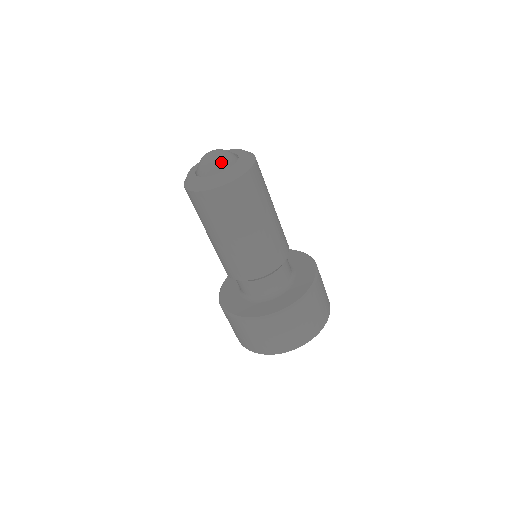
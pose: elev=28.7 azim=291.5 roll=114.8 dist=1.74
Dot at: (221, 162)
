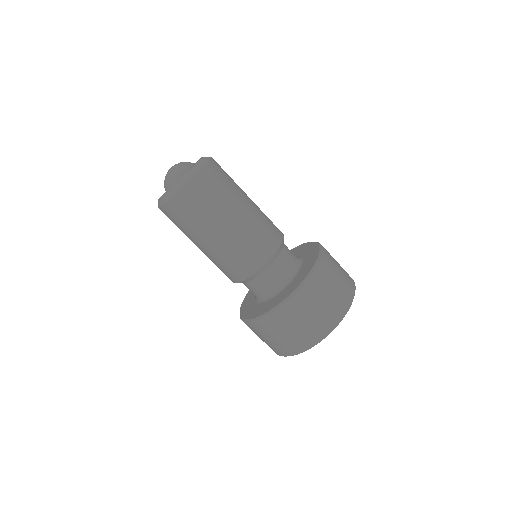
Dot at: (183, 166)
